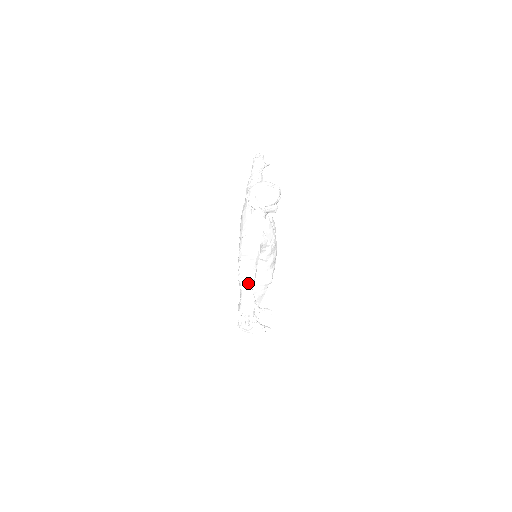
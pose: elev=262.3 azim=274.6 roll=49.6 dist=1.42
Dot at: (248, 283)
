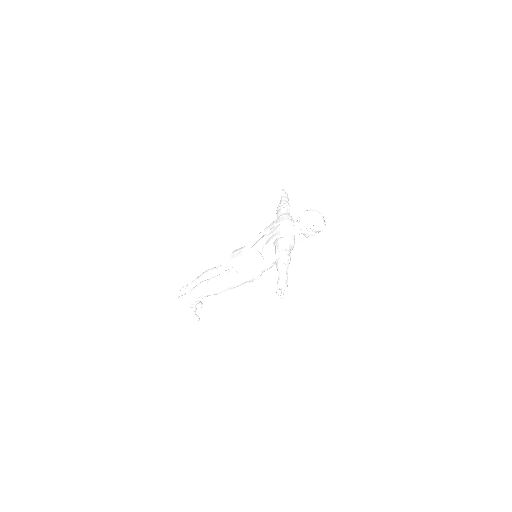
Dot at: (287, 270)
